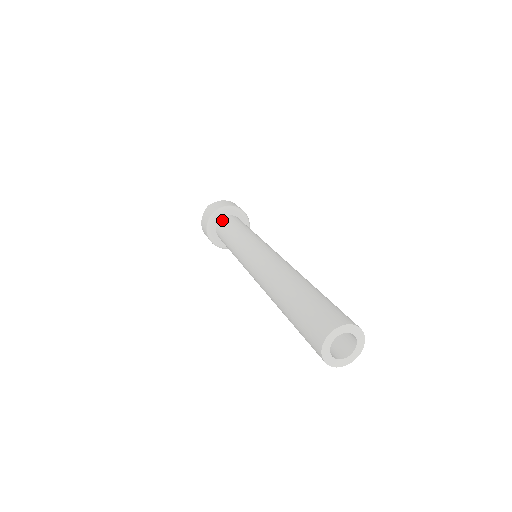
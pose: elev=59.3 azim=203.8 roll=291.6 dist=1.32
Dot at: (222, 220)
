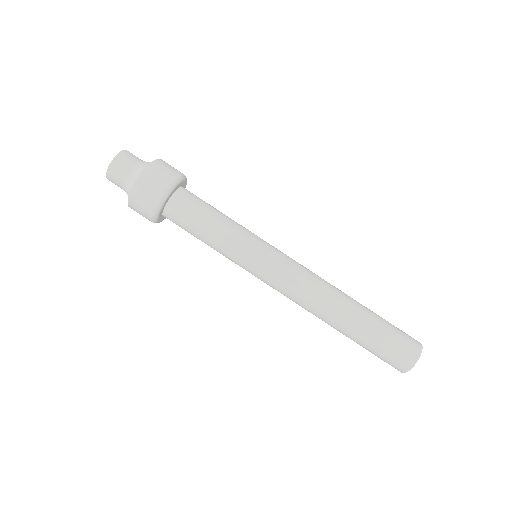
Dot at: (185, 190)
